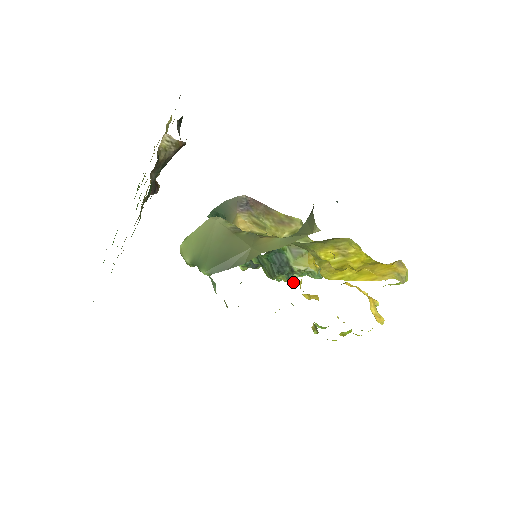
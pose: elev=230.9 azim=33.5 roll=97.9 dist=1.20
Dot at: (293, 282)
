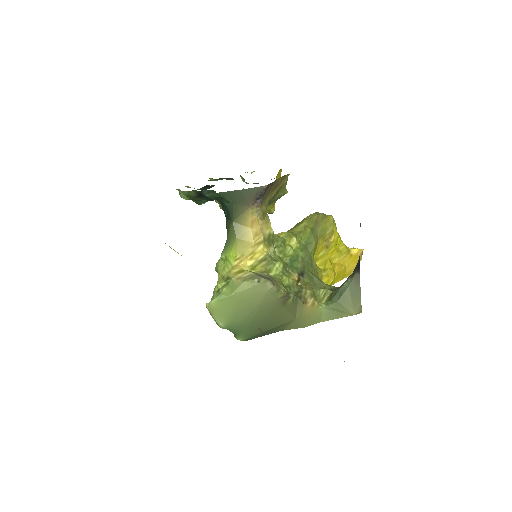
Dot at: occluded
